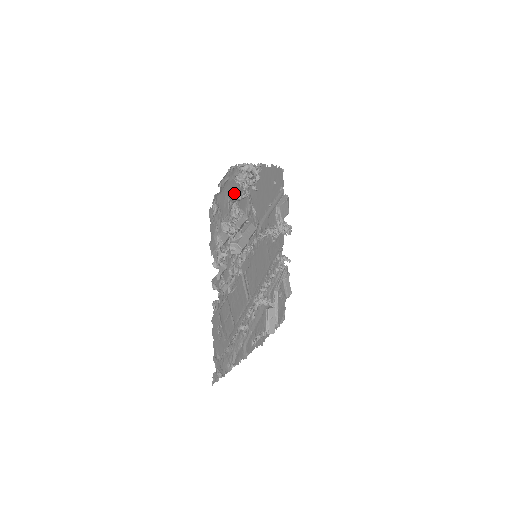
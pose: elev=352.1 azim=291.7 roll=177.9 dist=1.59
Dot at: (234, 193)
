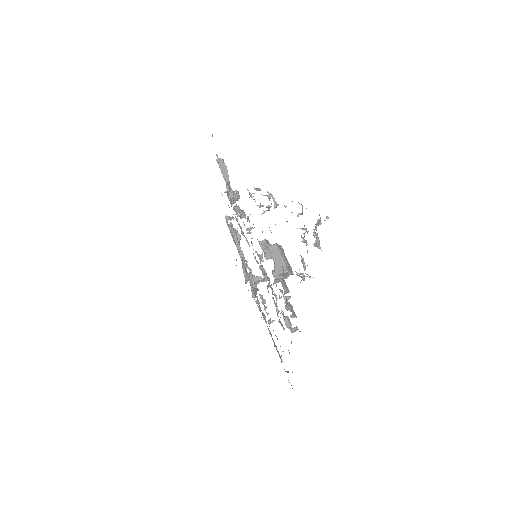
Dot at: occluded
